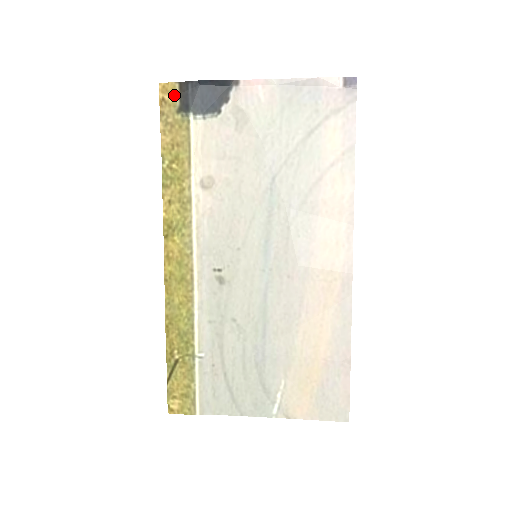
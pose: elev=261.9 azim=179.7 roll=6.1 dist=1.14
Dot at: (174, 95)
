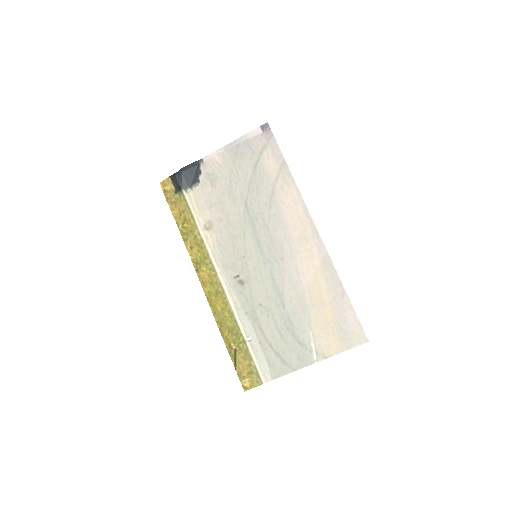
Dot at: (170, 185)
